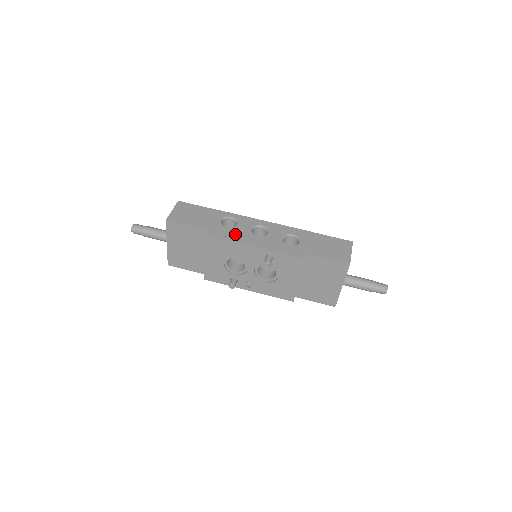
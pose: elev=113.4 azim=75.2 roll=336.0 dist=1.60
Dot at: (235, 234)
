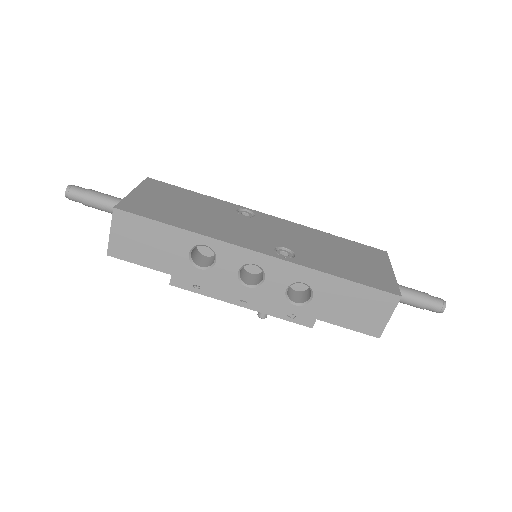
Dot at: (213, 283)
